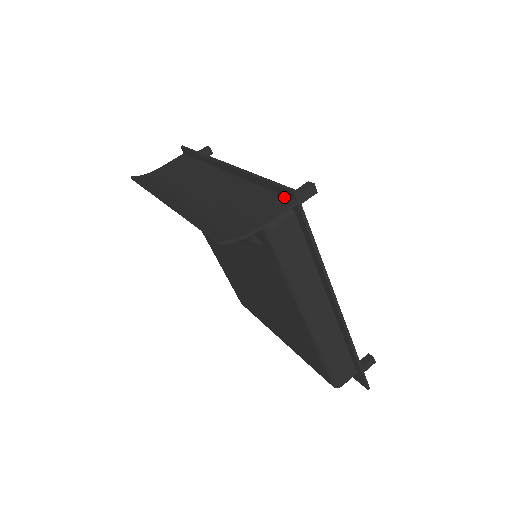
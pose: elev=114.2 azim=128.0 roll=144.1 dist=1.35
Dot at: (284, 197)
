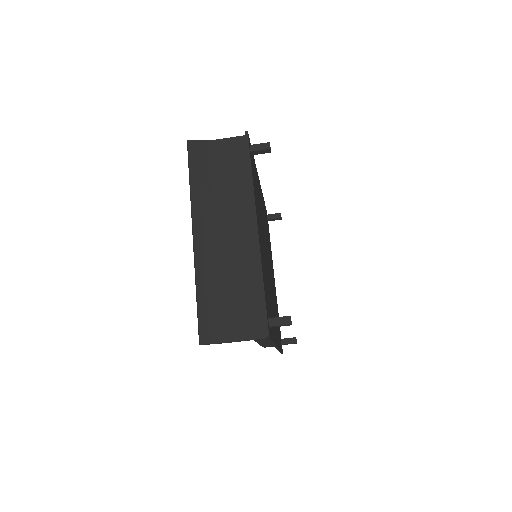
Dot at: (264, 323)
